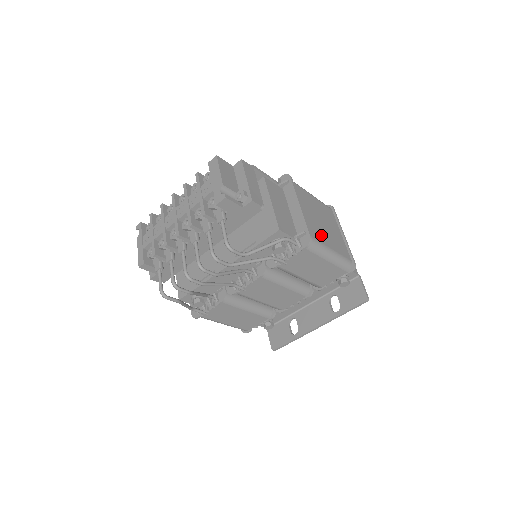
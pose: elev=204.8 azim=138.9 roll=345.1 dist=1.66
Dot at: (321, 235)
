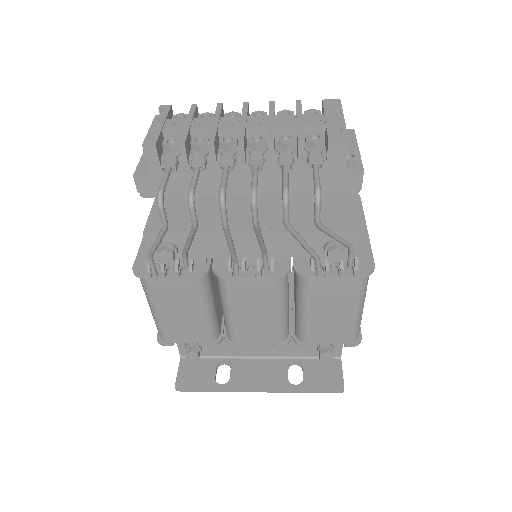
Dot at: occluded
